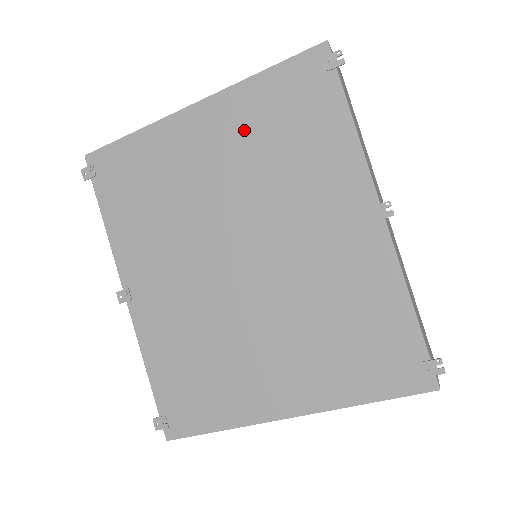
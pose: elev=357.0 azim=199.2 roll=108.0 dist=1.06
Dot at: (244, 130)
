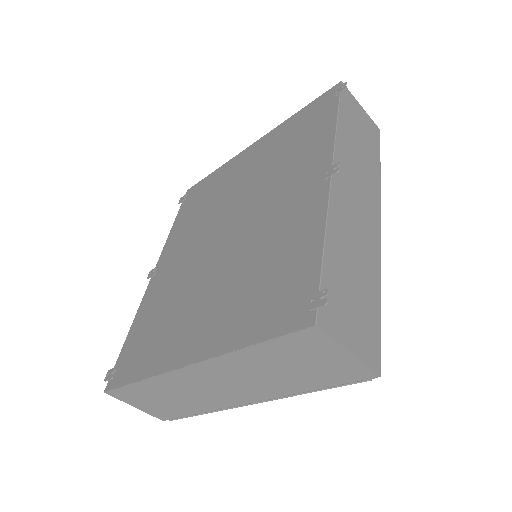
Dot at: (271, 148)
